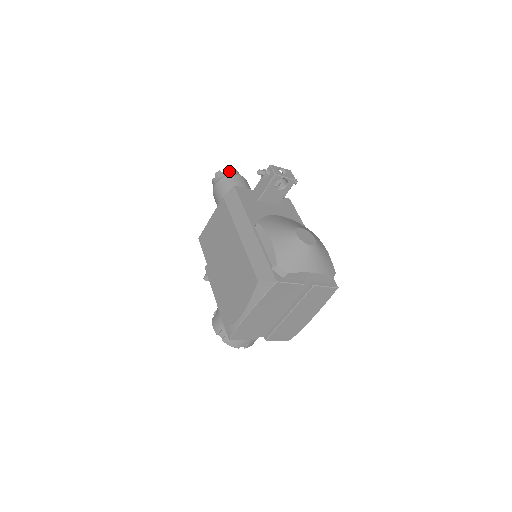
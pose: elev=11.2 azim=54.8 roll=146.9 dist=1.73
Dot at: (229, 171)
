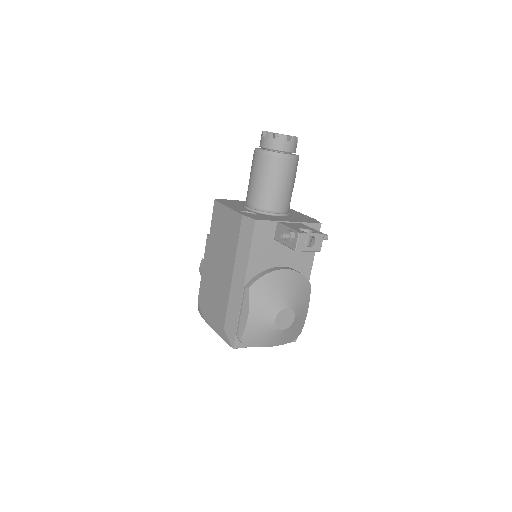
Dot at: (282, 143)
